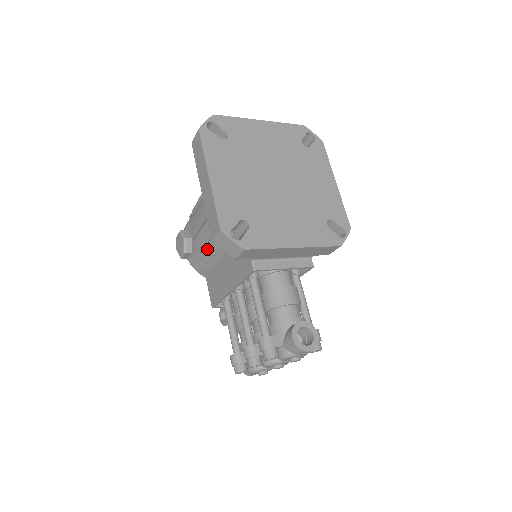
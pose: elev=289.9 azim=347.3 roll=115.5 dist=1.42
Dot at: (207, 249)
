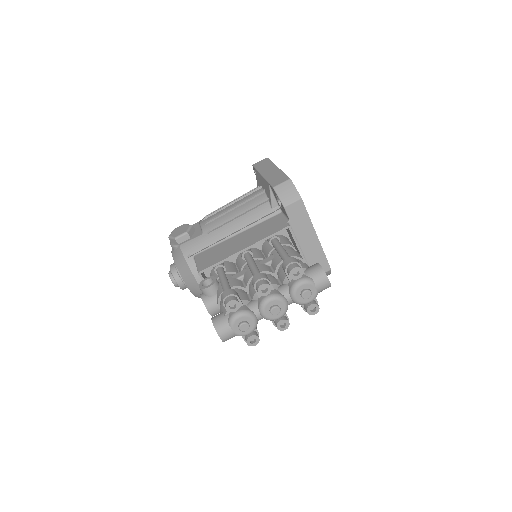
Dot at: (221, 229)
